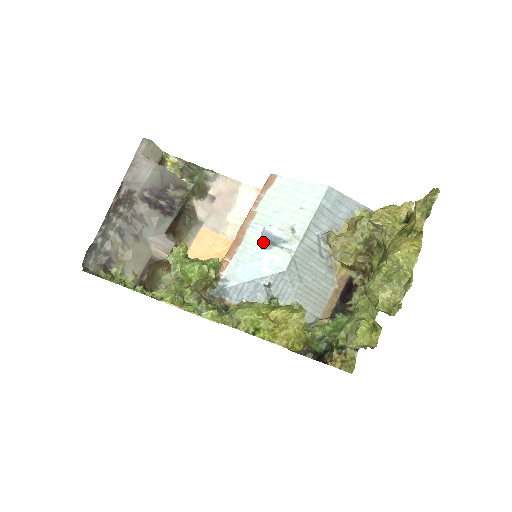
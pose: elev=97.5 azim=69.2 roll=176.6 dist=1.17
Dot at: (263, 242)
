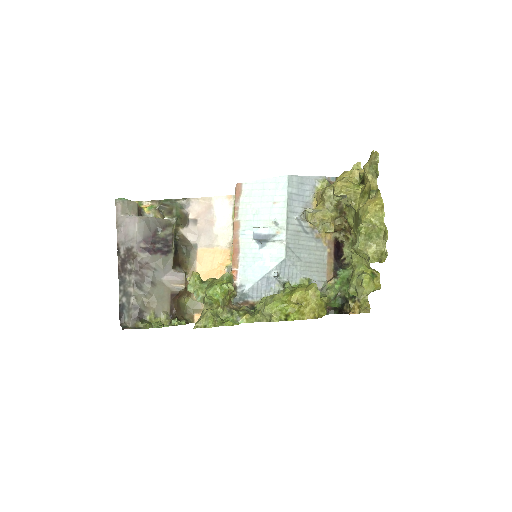
Dot at: (257, 243)
